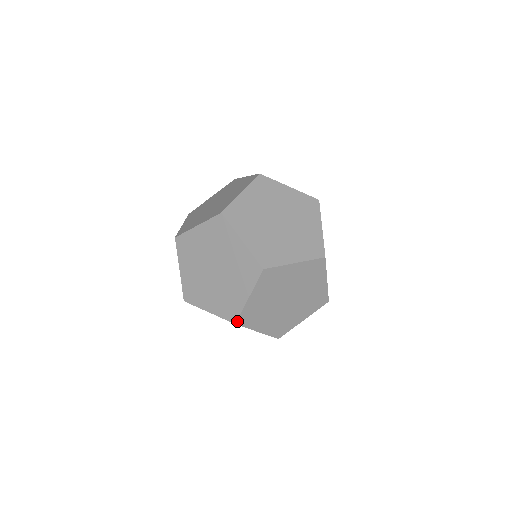
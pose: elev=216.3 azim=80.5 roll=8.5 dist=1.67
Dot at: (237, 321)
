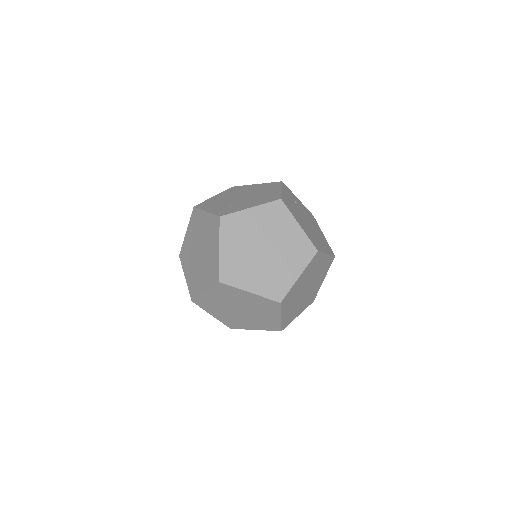
Dot at: (233, 328)
